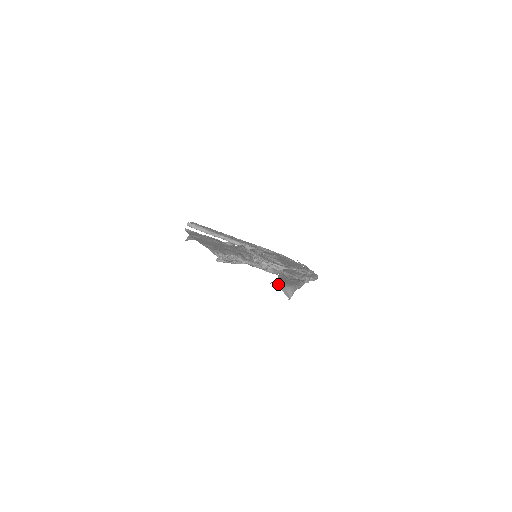
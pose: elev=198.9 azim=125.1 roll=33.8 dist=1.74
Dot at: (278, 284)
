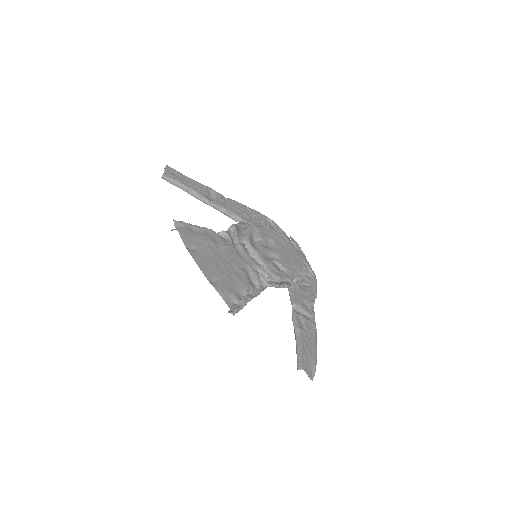
Dot at: (305, 369)
